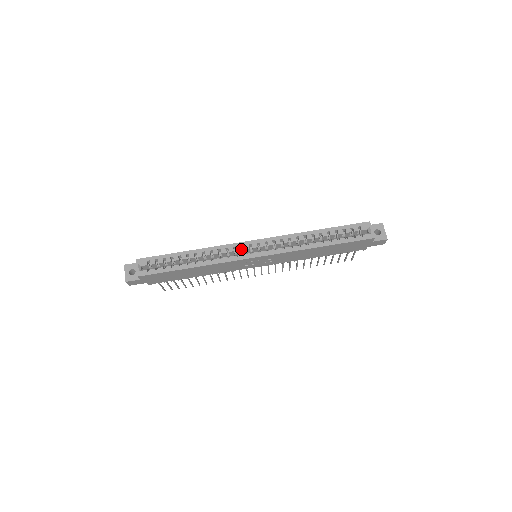
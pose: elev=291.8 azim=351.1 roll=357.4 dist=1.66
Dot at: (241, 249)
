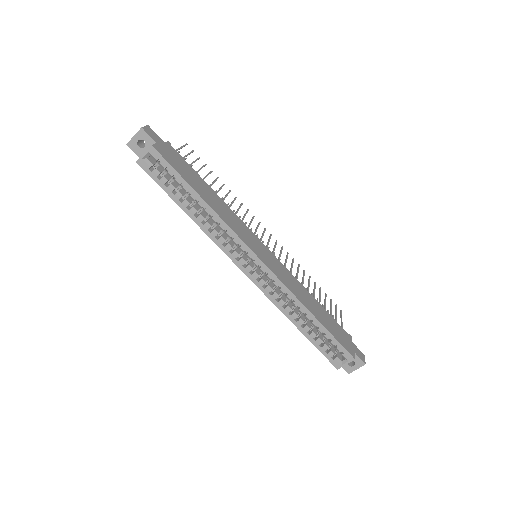
Dot at: (243, 251)
